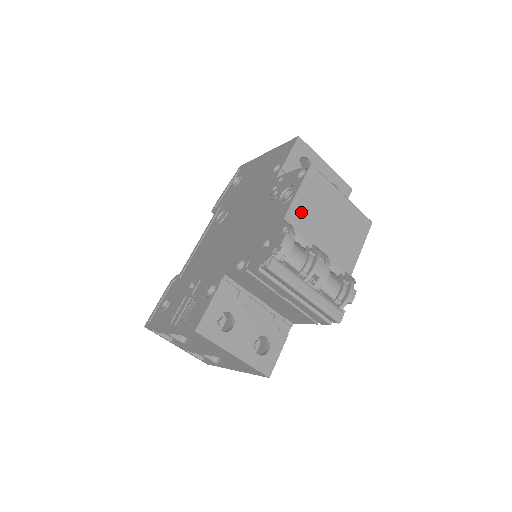
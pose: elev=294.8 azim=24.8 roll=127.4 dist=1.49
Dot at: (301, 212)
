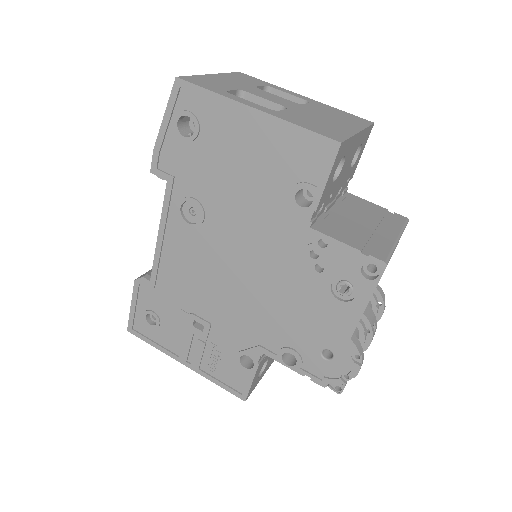
Dot at: occluded
